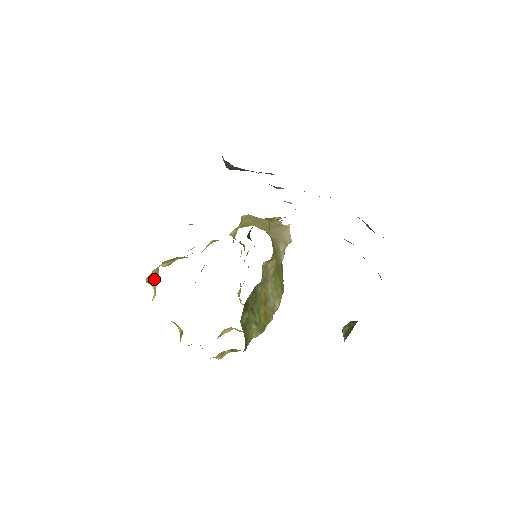
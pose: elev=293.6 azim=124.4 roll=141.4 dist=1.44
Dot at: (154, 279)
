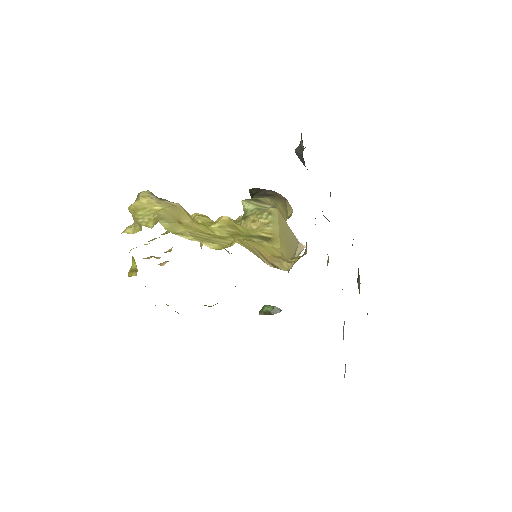
Dot at: (143, 224)
